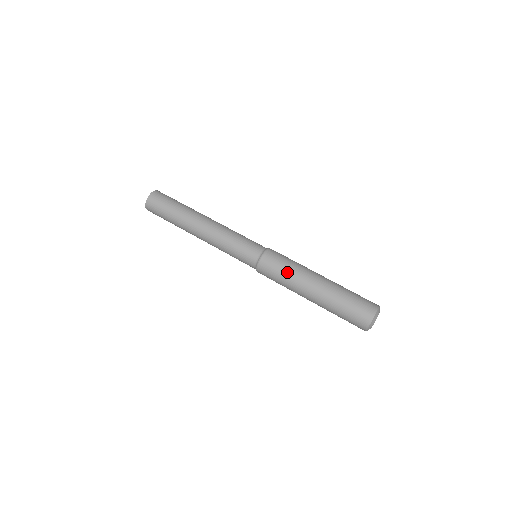
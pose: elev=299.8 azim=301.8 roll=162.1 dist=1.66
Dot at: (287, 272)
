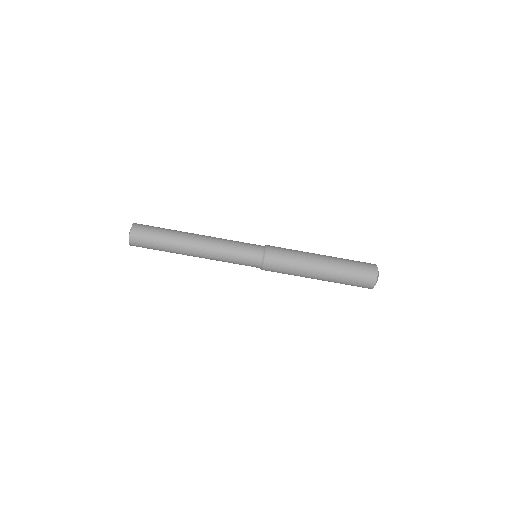
Dot at: (293, 262)
